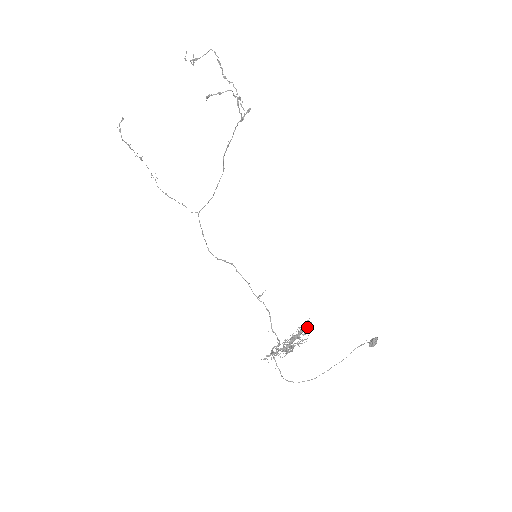
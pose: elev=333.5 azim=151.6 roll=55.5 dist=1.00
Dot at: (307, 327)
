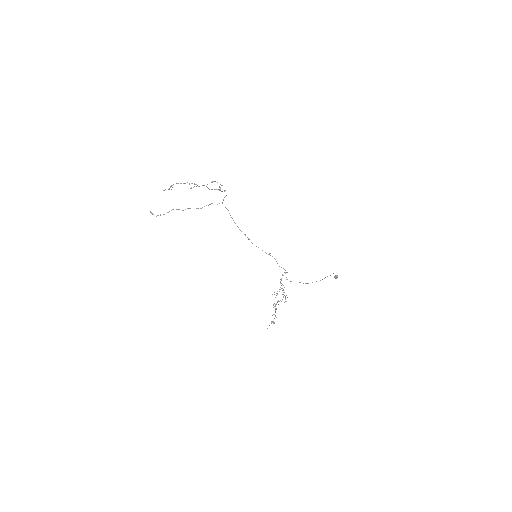
Dot at: occluded
